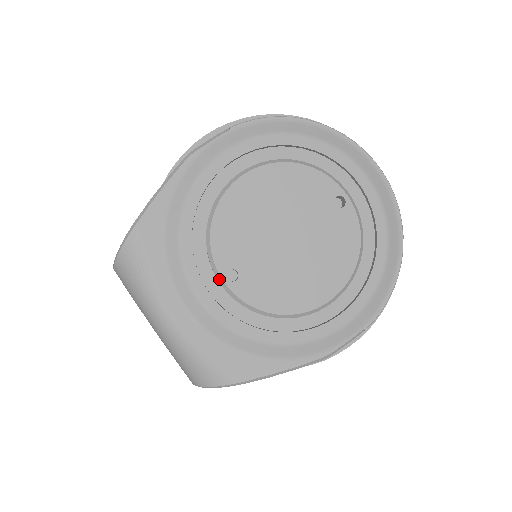
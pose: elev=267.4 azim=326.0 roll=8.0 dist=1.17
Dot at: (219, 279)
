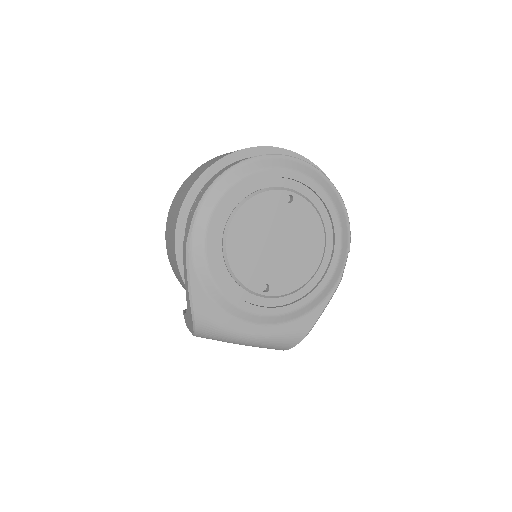
Dot at: (260, 296)
